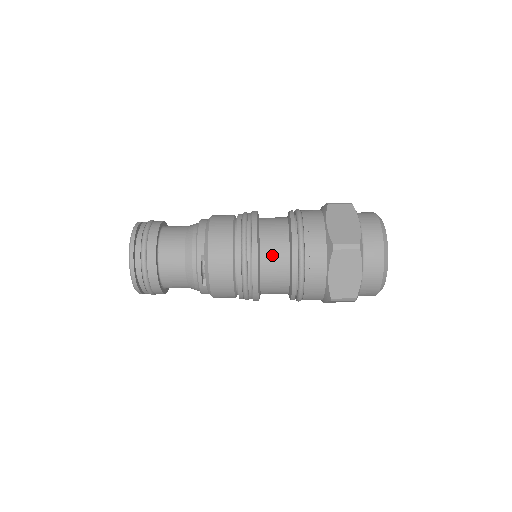
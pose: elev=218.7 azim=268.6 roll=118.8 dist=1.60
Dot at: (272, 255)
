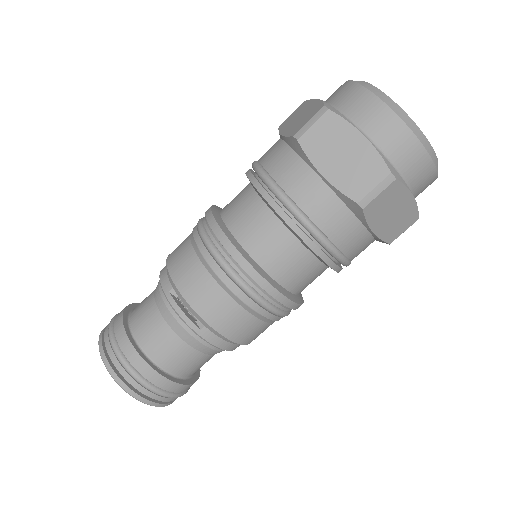
Dot at: (244, 220)
